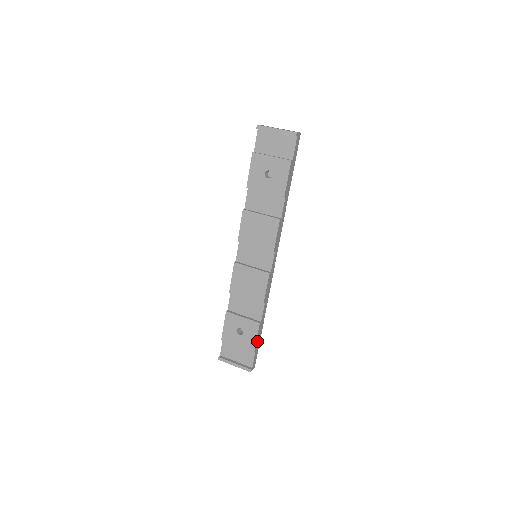
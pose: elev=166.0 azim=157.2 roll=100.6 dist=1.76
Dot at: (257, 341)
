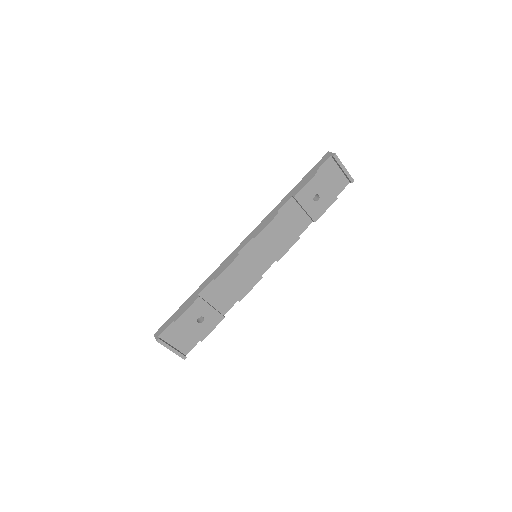
Dot at: (208, 332)
